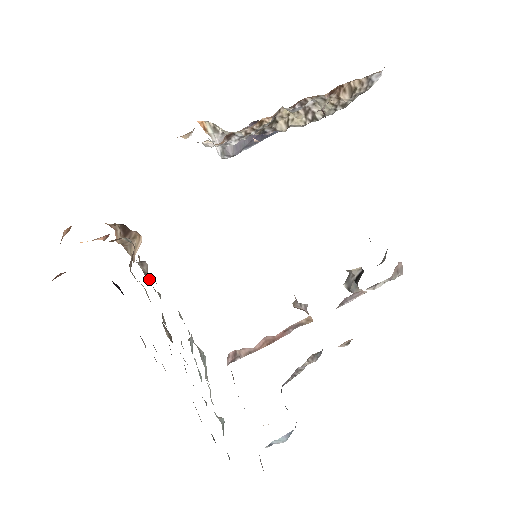
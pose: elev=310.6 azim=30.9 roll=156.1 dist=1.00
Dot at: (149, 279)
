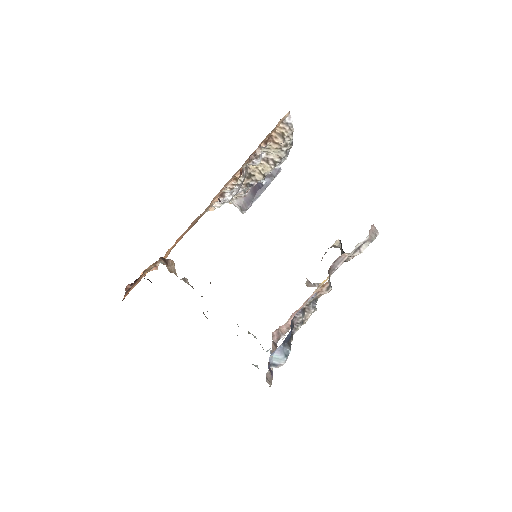
Dot at: occluded
